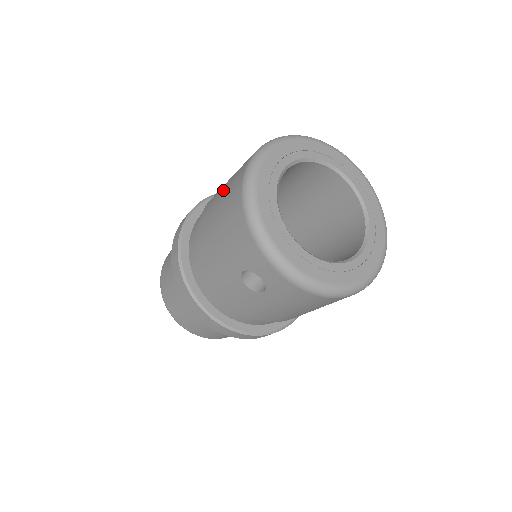
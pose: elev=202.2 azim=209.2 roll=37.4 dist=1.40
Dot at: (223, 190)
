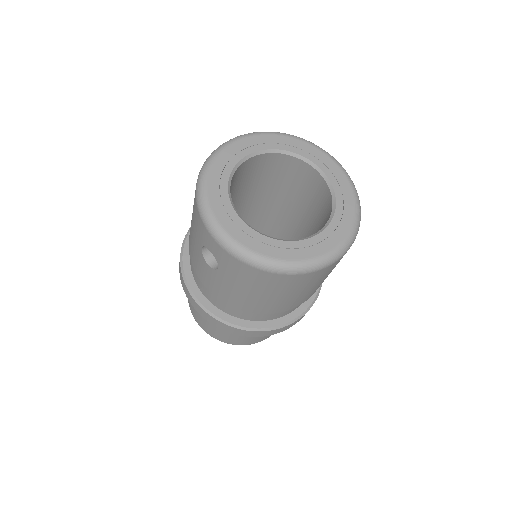
Dot at: occluded
